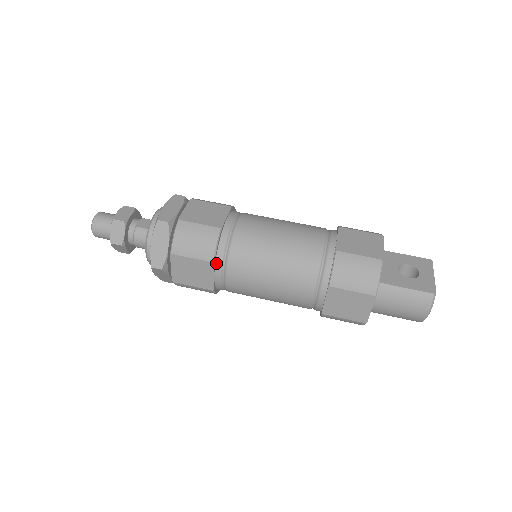
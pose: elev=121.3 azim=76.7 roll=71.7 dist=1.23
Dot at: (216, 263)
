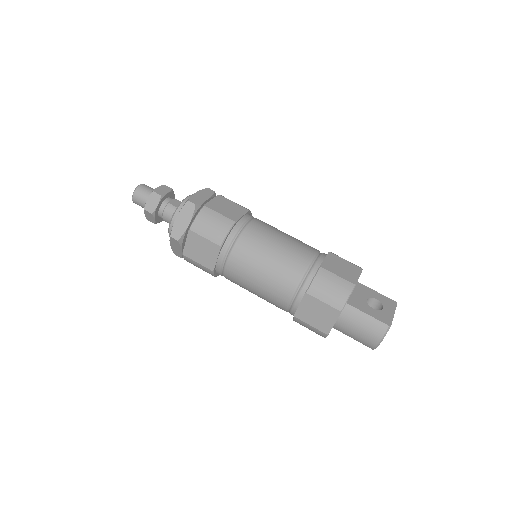
Dot at: (222, 248)
